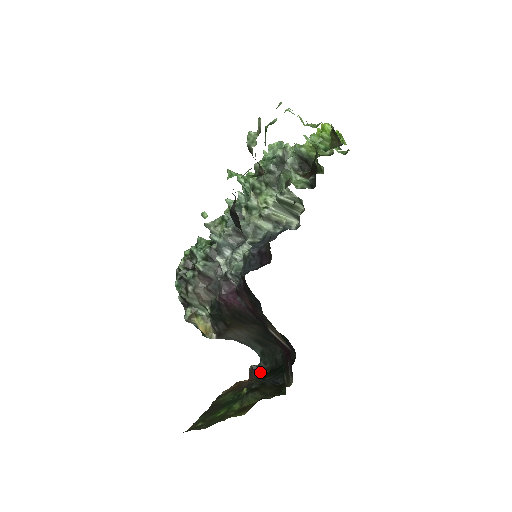
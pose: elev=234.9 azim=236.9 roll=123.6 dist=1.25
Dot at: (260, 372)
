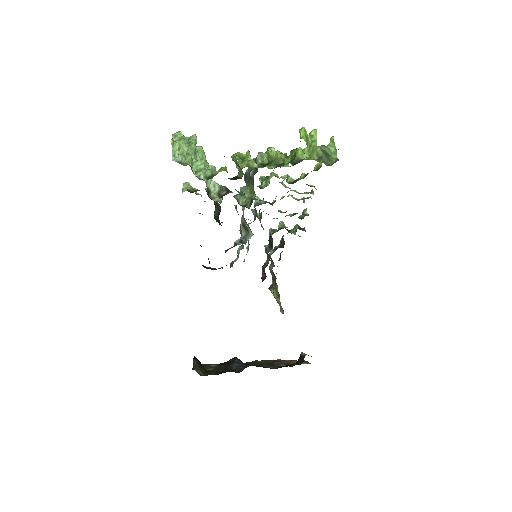
Dot at: (300, 361)
